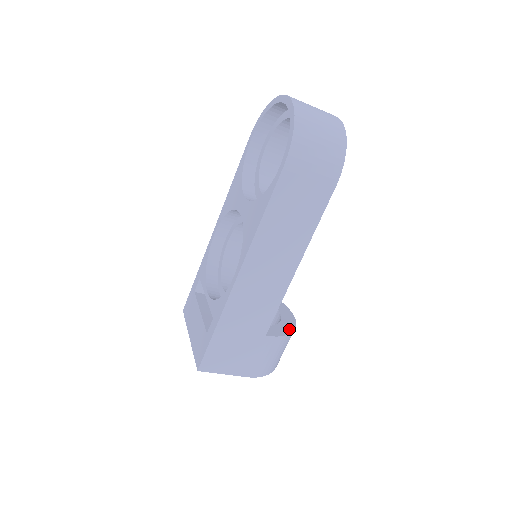
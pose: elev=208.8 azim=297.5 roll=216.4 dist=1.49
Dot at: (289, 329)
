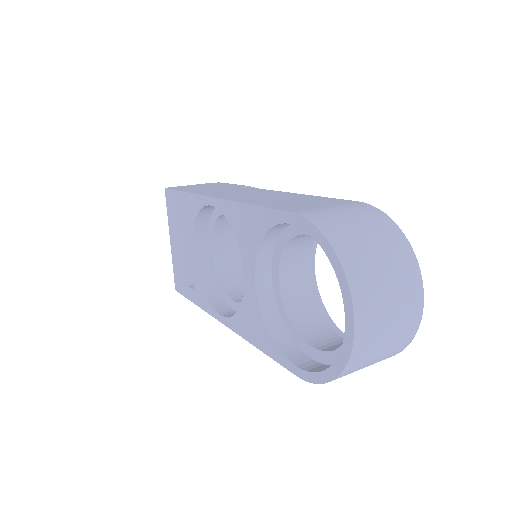
Dot at: occluded
